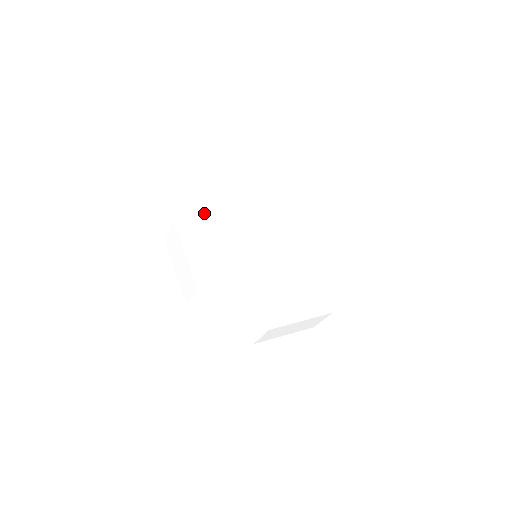
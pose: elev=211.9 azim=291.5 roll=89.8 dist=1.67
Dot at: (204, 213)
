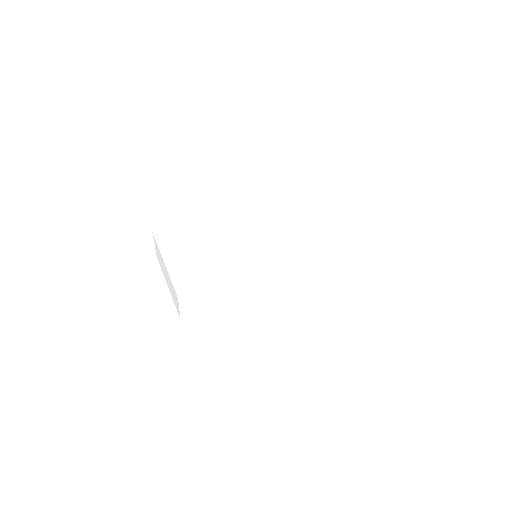
Dot at: (186, 220)
